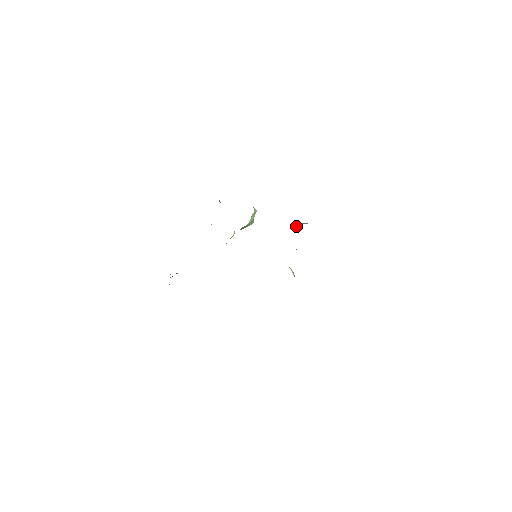
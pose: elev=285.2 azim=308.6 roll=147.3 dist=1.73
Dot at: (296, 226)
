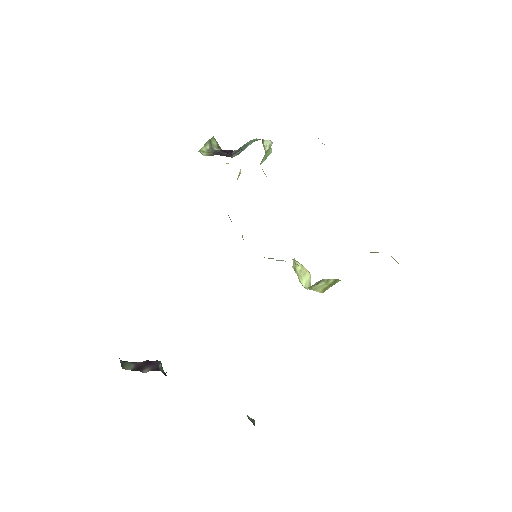
Dot at: occluded
